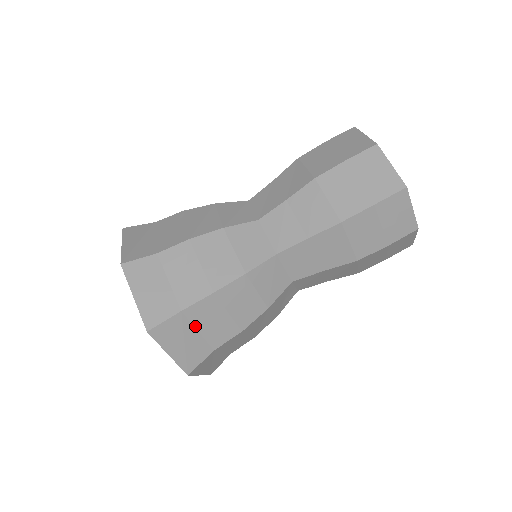
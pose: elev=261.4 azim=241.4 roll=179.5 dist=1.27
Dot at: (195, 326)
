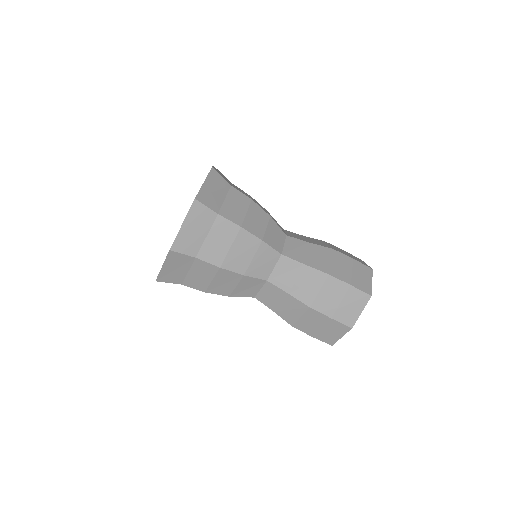
Dot at: (210, 231)
